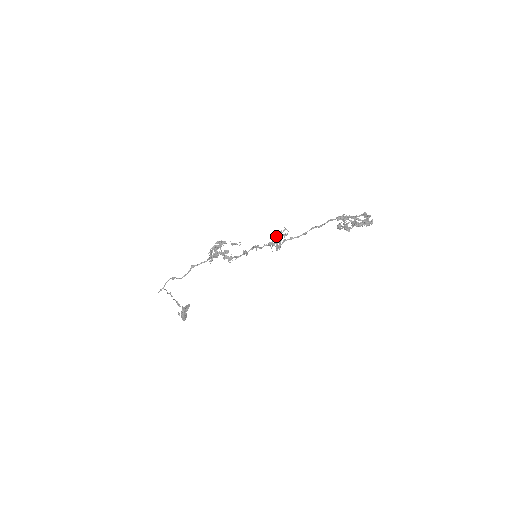
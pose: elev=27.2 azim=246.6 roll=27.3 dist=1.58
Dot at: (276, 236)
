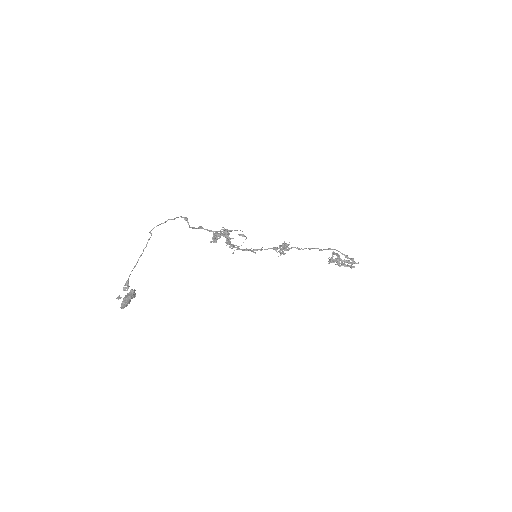
Dot at: (284, 243)
